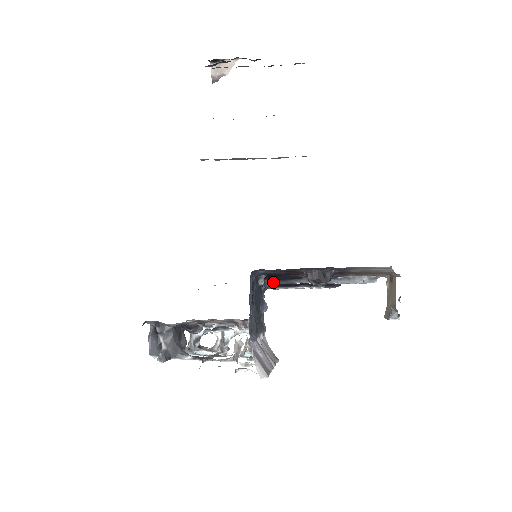
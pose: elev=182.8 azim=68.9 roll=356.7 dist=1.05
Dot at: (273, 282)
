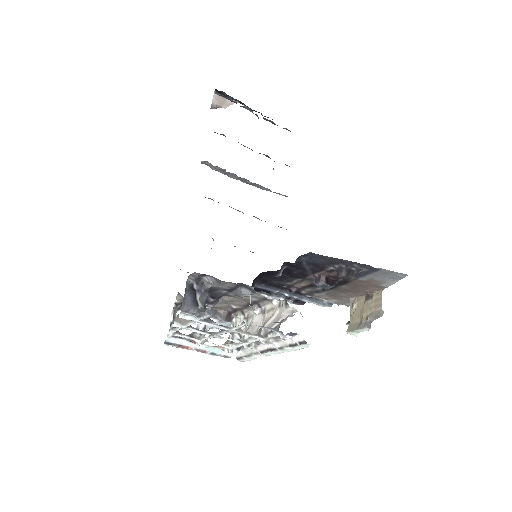
Dot at: (259, 285)
